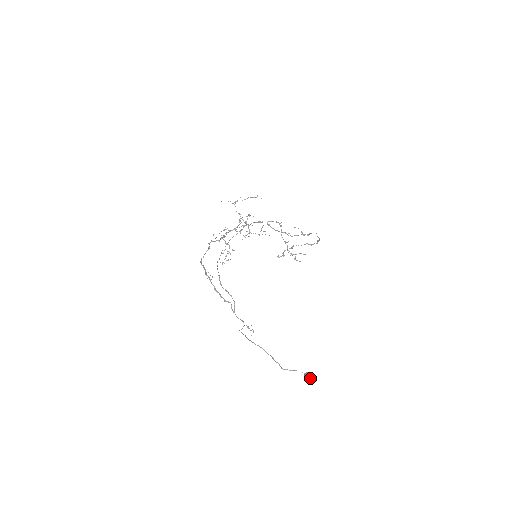
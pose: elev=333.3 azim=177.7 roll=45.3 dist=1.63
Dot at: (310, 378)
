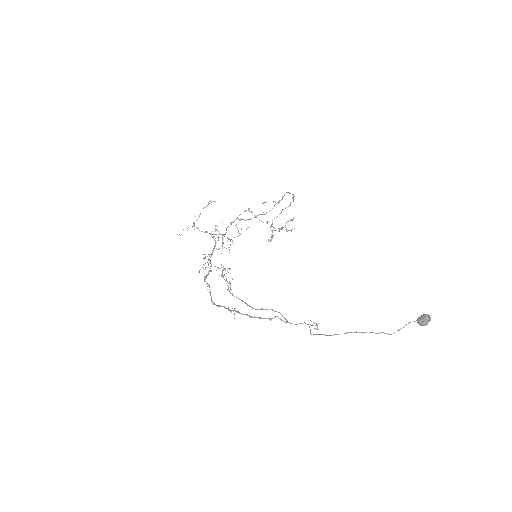
Dot at: (426, 320)
